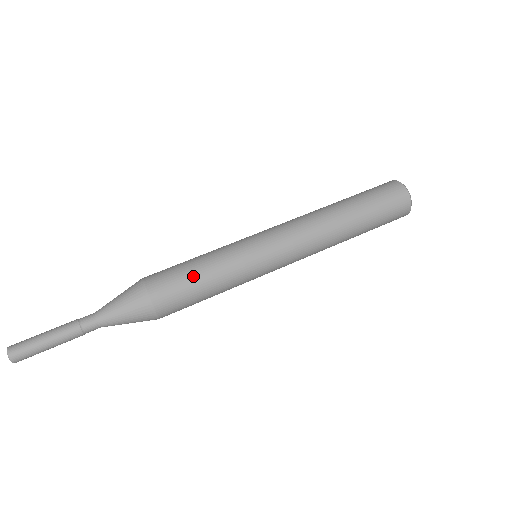
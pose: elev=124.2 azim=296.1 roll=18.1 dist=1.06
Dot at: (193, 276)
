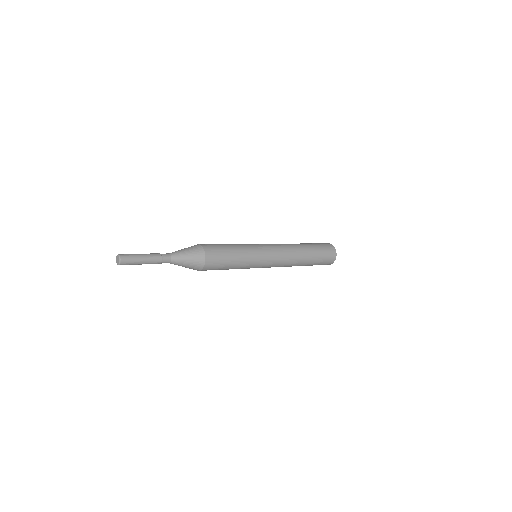
Dot at: (227, 249)
